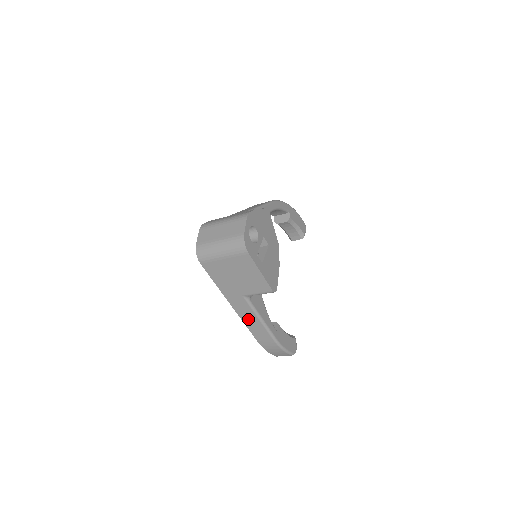
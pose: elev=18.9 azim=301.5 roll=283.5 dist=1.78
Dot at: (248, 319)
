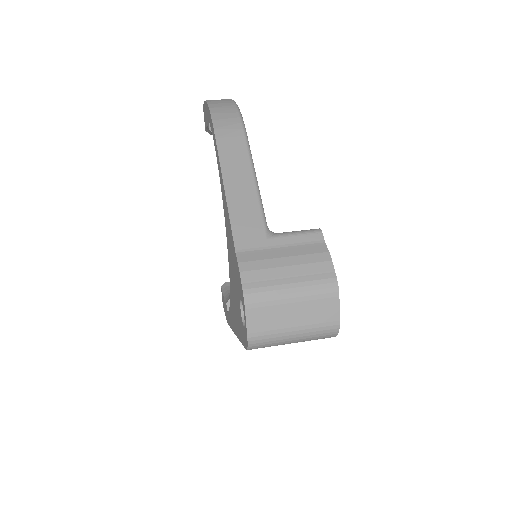
Dot at: occluded
